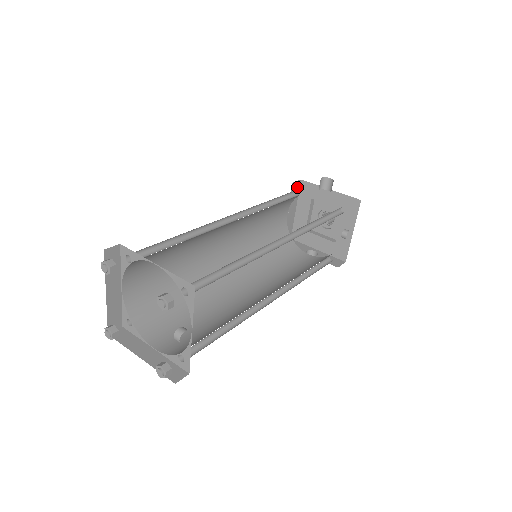
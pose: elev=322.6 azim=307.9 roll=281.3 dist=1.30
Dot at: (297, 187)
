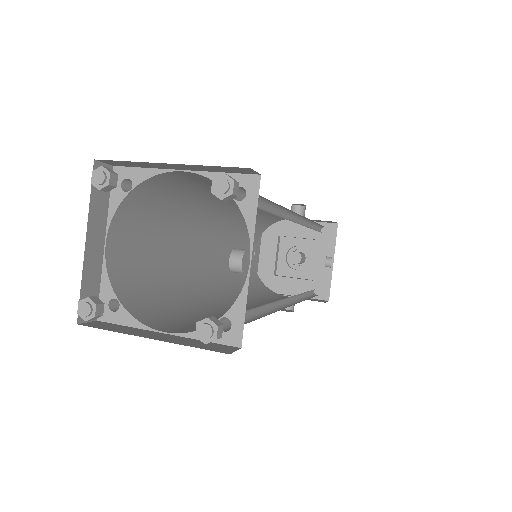
Dot at: occluded
